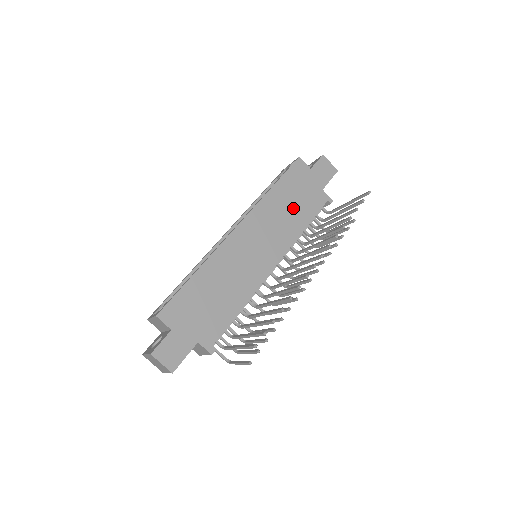
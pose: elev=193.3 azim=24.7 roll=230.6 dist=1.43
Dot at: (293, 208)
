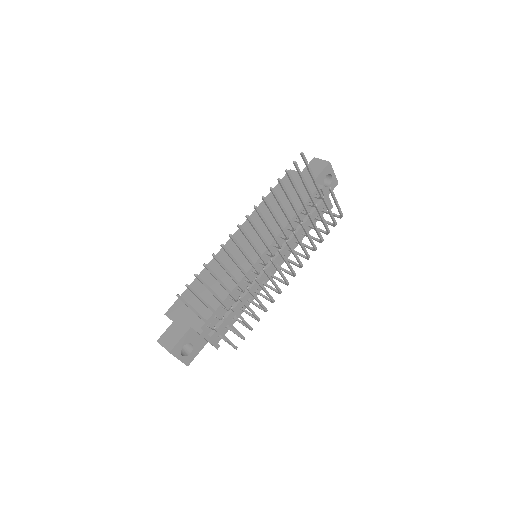
Dot at: occluded
